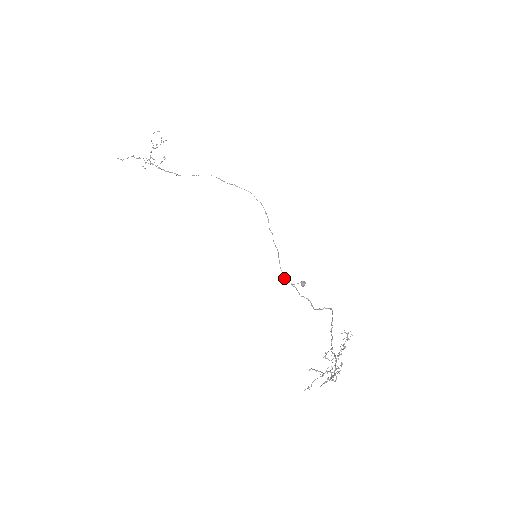
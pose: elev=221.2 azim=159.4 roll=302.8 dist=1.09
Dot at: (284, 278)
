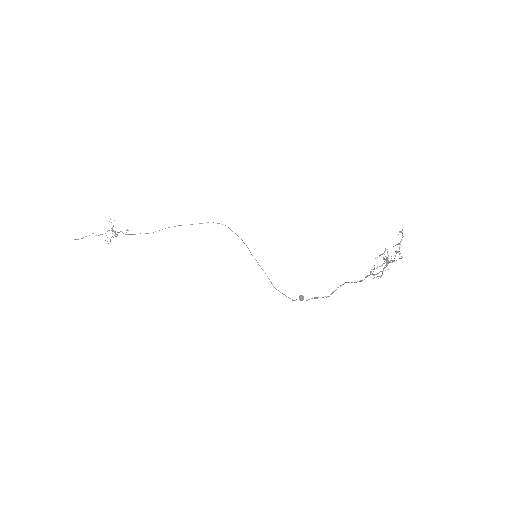
Dot at: (283, 294)
